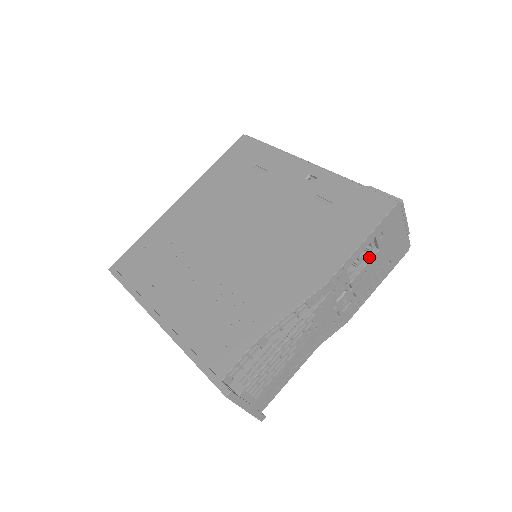
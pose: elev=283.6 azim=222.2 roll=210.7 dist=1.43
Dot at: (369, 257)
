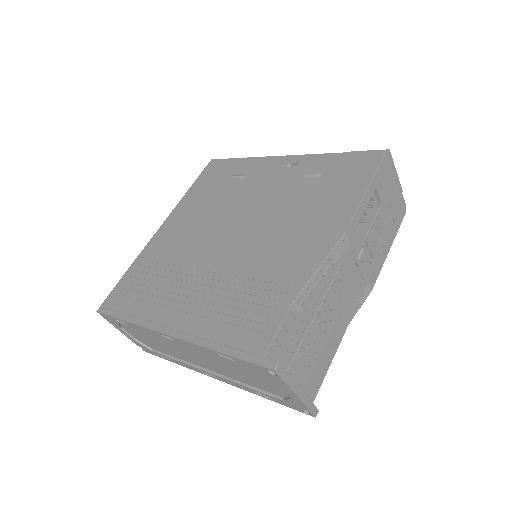
Dot at: (375, 211)
